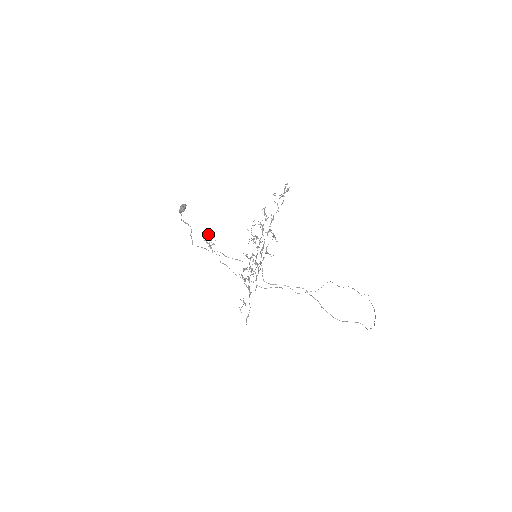
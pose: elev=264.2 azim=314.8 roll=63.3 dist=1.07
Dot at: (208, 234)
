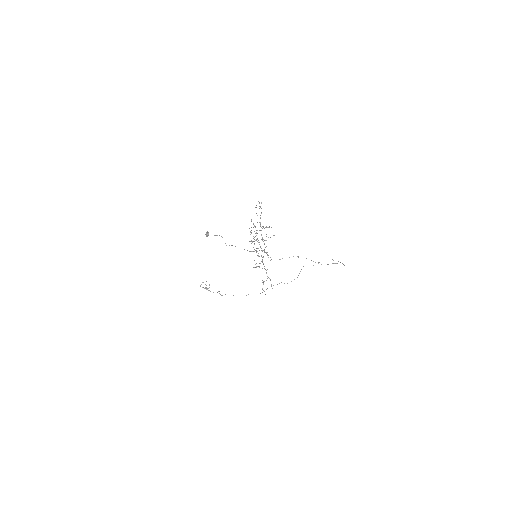
Dot at: occluded
